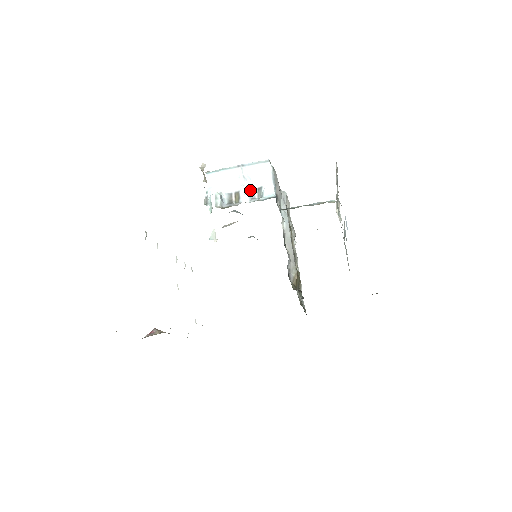
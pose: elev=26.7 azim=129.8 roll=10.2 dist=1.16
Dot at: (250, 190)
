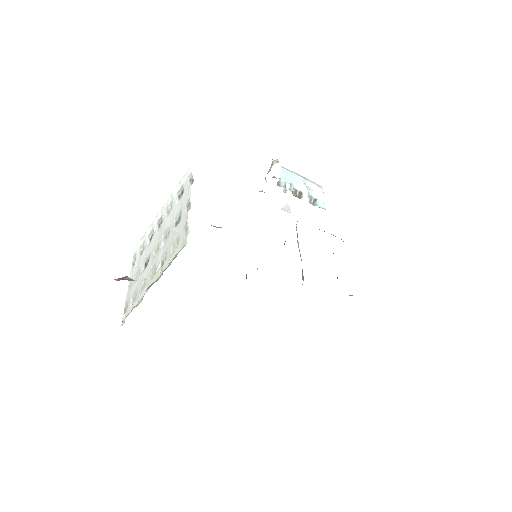
Dot at: (310, 196)
